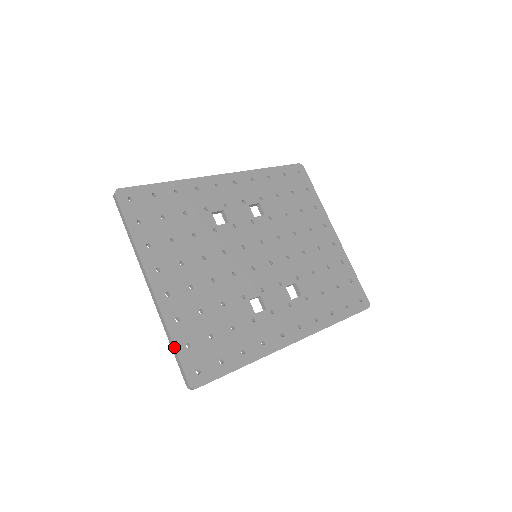
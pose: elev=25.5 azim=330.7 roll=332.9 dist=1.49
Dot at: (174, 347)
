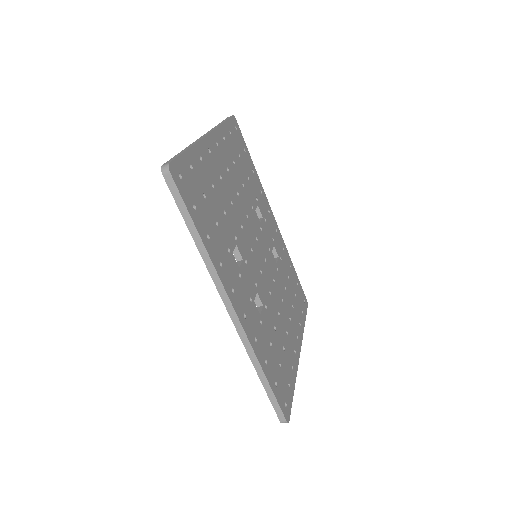
Dot at: (186, 150)
